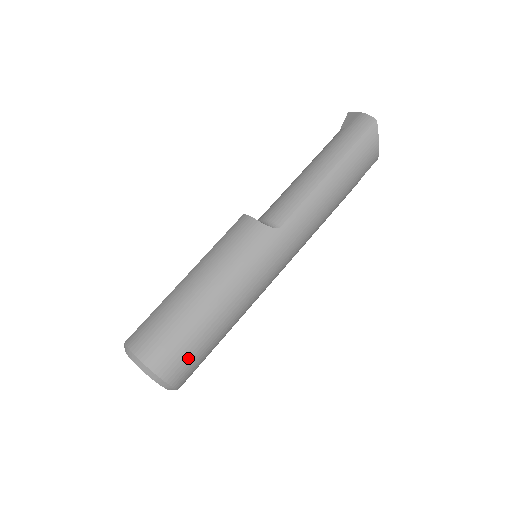
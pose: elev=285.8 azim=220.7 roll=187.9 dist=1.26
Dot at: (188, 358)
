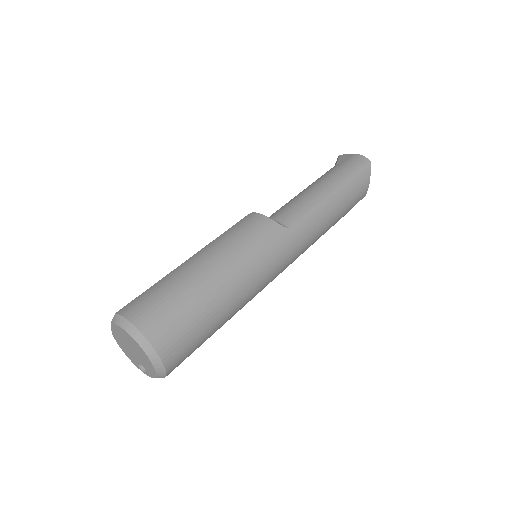
Dot at: (188, 338)
